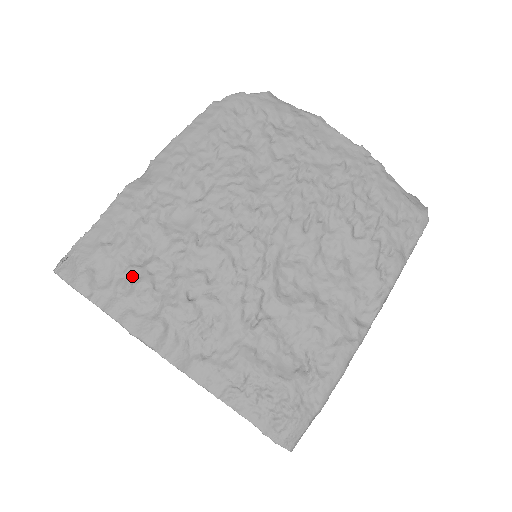
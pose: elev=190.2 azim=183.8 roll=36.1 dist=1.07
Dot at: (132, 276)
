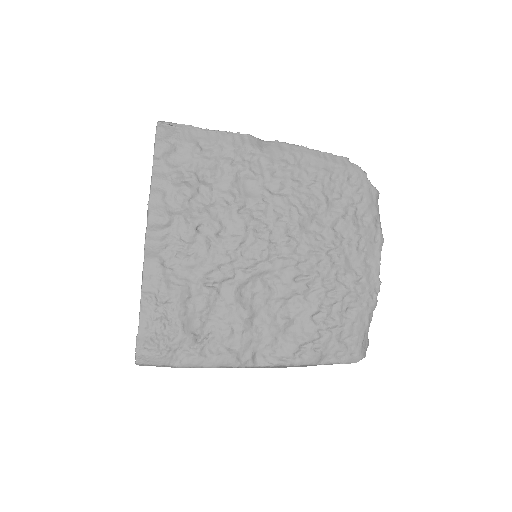
Dot at: (188, 179)
